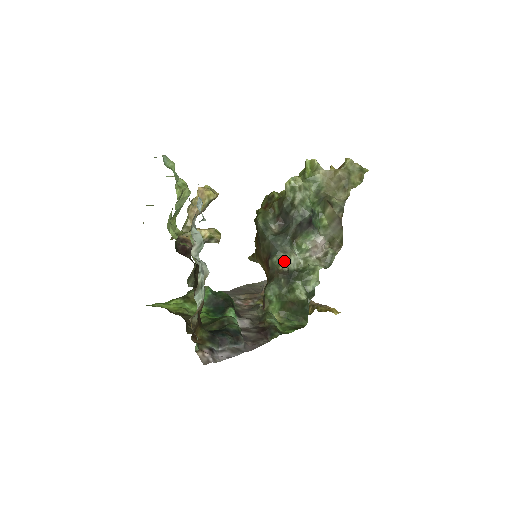
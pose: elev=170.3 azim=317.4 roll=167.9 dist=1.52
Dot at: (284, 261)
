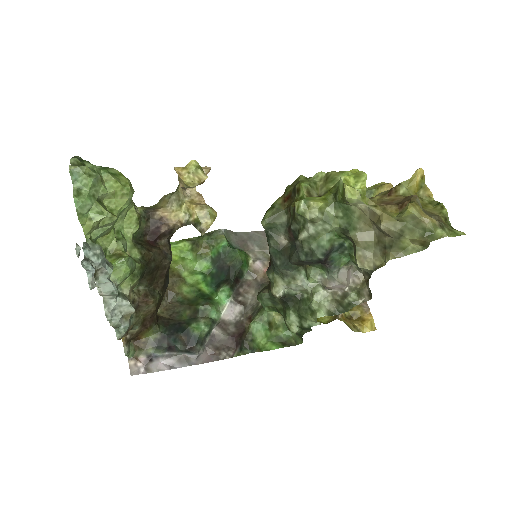
Dot at: (279, 285)
